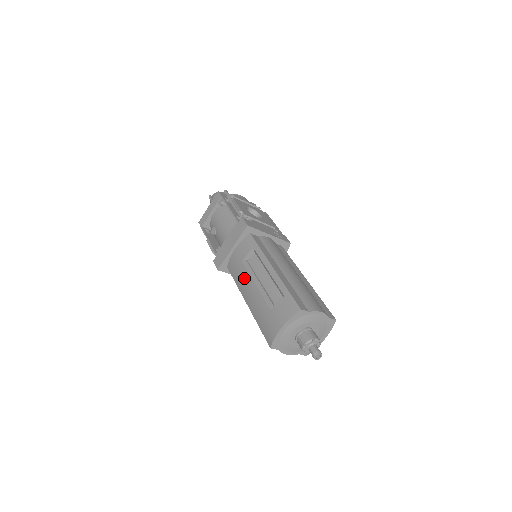
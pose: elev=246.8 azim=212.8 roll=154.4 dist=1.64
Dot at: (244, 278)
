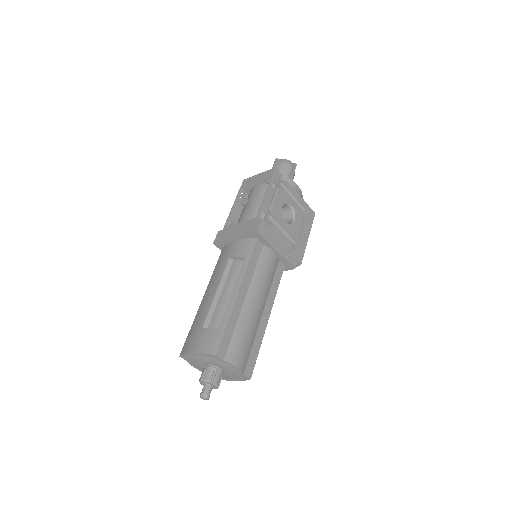
Dot at: (218, 275)
